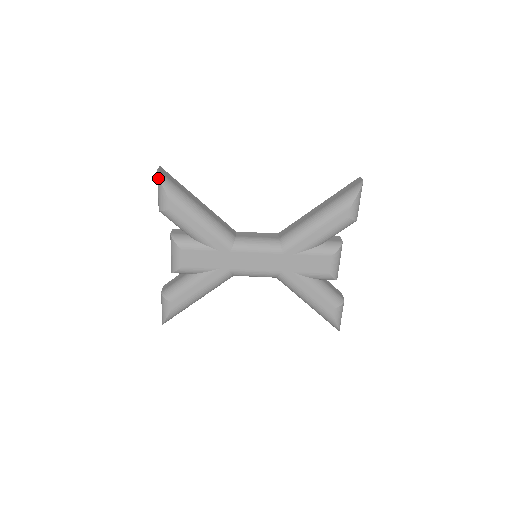
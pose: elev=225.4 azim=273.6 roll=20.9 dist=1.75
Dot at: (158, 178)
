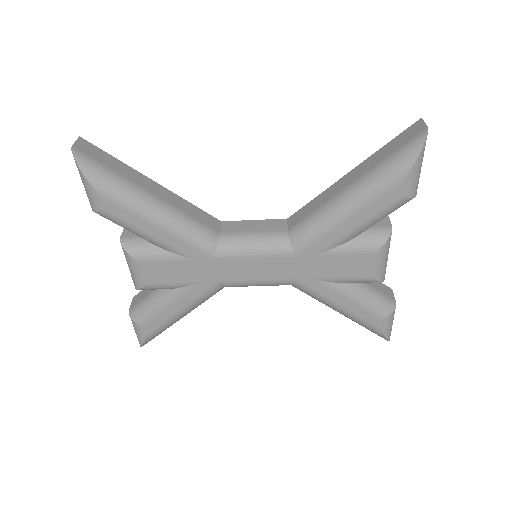
Dot at: (75, 162)
